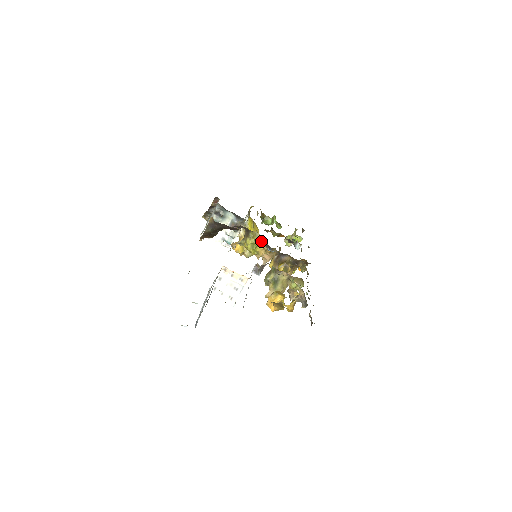
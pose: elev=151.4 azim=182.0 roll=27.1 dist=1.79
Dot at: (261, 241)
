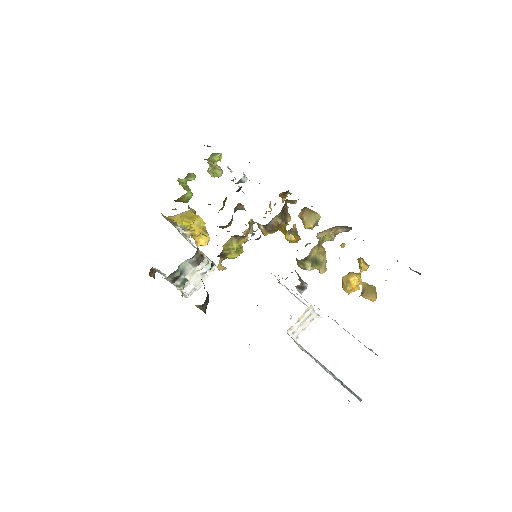
Dot at: (237, 240)
